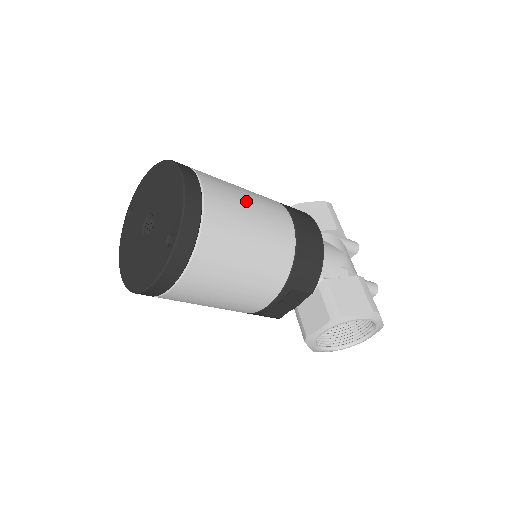
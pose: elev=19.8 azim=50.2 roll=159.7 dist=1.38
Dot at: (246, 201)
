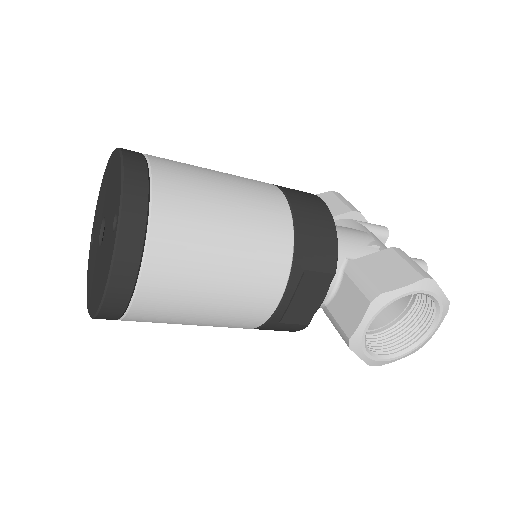
Dot at: (213, 173)
